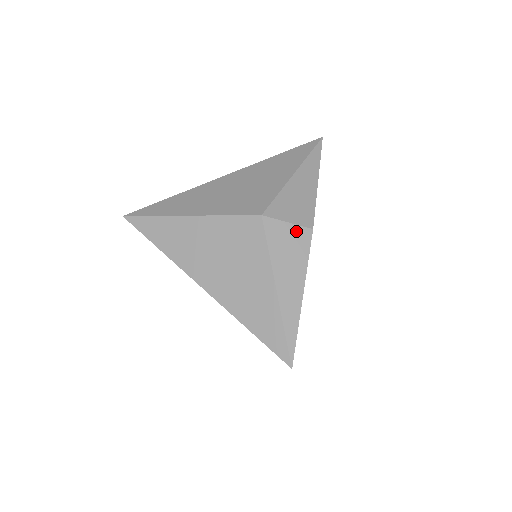
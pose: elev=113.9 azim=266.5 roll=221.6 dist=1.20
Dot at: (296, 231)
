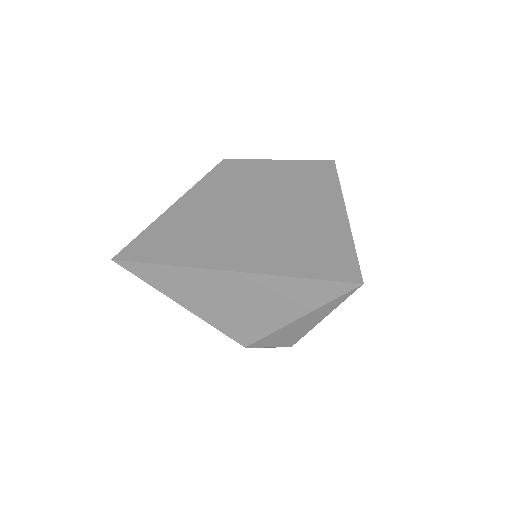
Dot at: occluded
